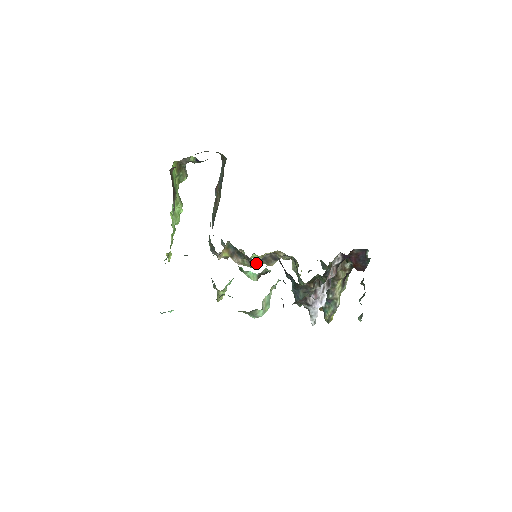
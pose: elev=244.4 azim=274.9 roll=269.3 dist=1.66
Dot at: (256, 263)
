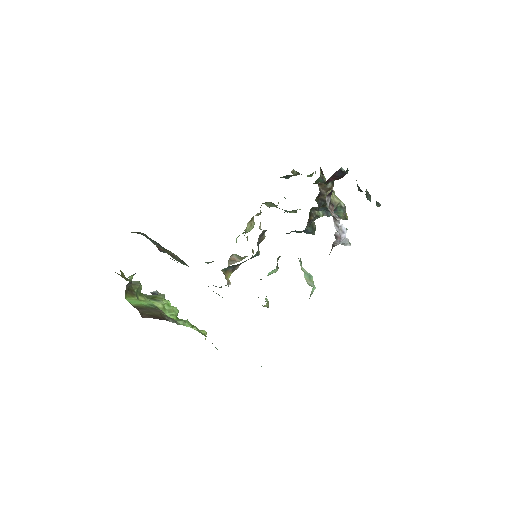
Dot at: (257, 254)
